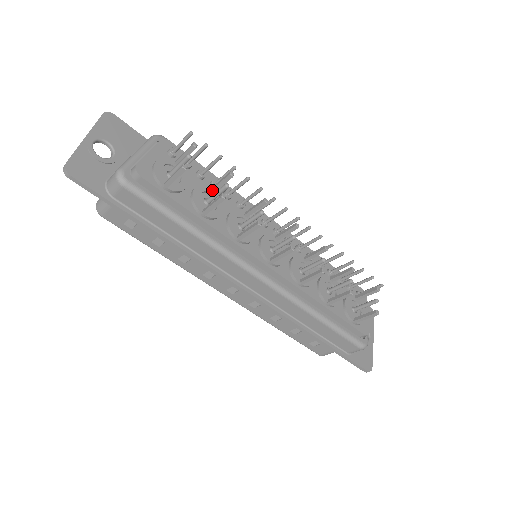
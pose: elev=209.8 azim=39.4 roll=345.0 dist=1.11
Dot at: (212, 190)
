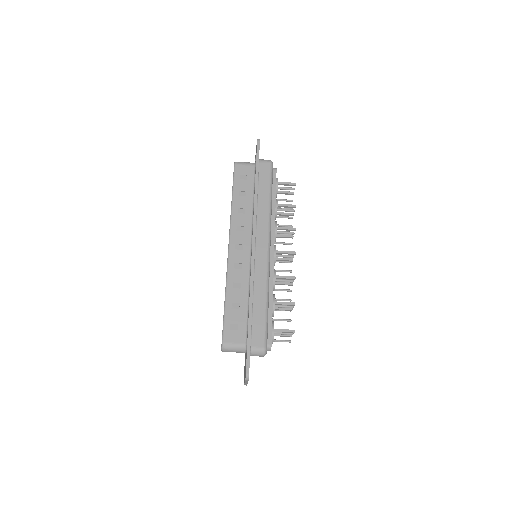
Dot at: (277, 212)
